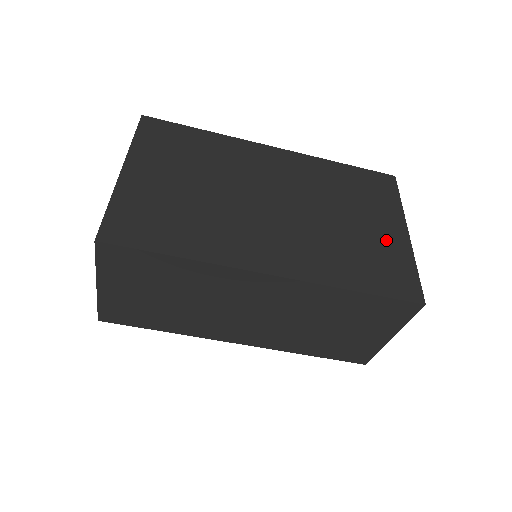
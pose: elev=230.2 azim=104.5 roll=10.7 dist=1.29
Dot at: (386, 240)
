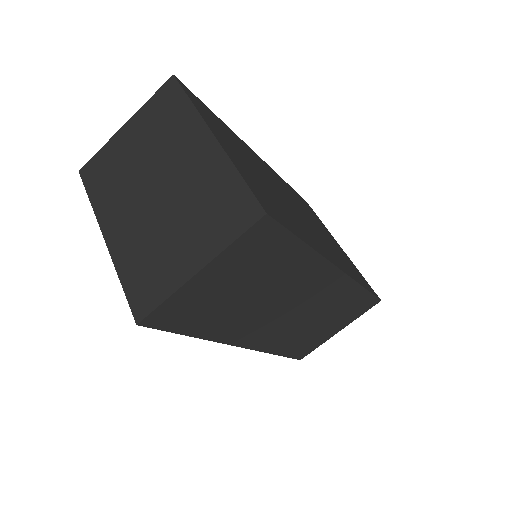
Dot at: occluded
